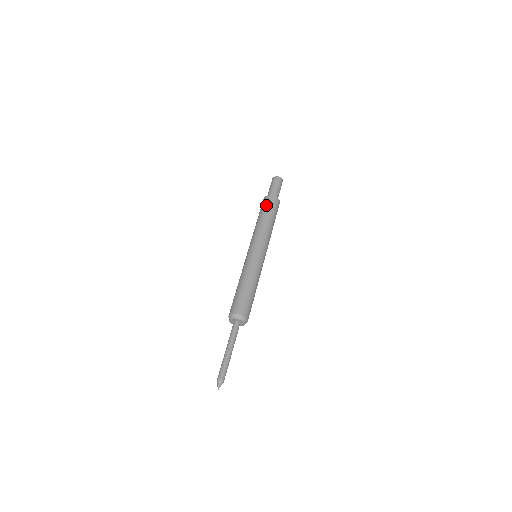
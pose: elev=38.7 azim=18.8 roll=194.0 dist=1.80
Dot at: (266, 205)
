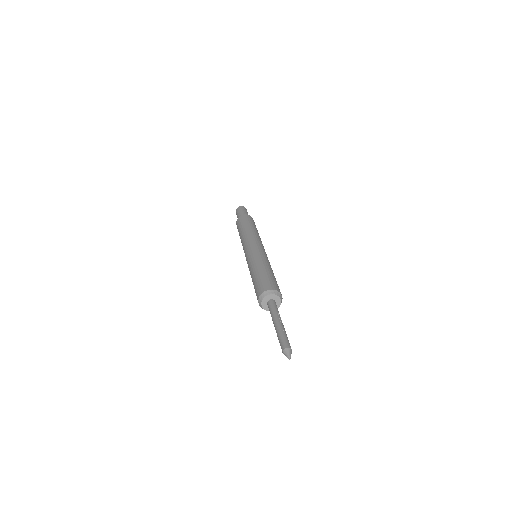
Dot at: (252, 221)
